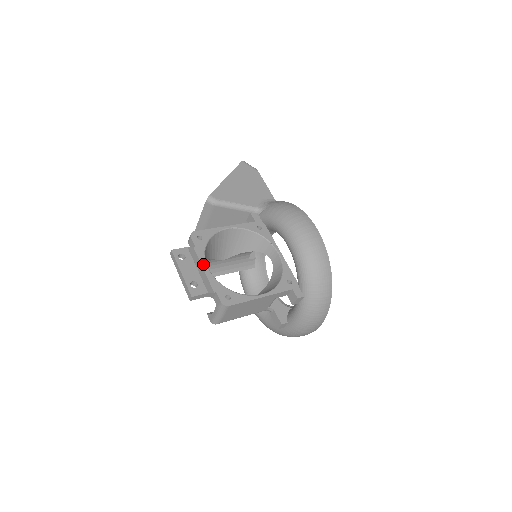
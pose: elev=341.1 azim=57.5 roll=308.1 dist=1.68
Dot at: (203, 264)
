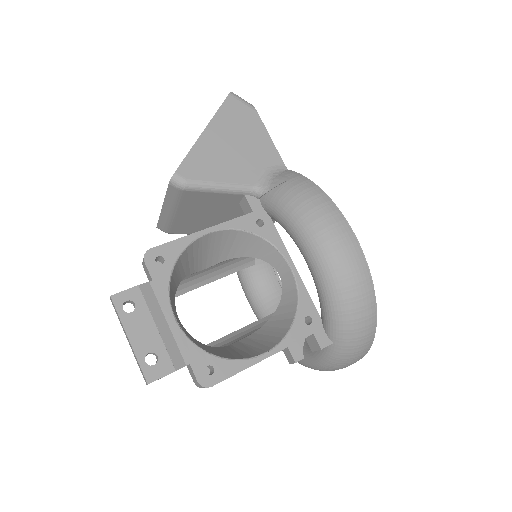
Dot at: (166, 313)
